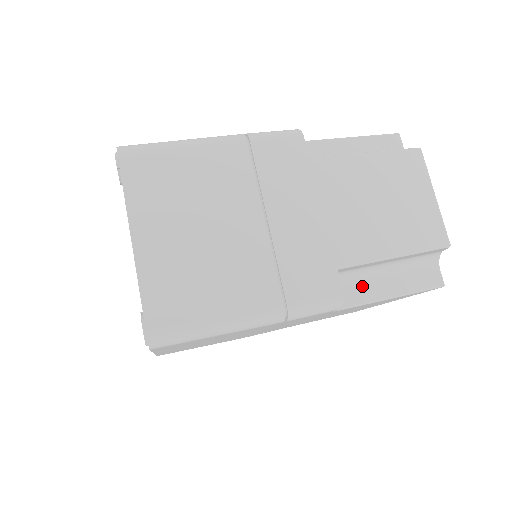
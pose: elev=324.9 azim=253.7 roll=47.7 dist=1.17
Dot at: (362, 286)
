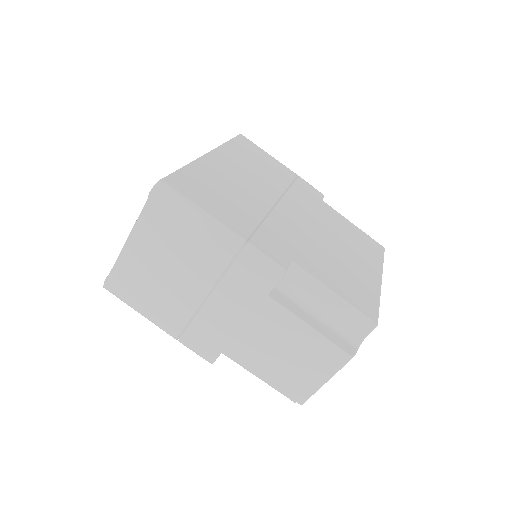
Dot at: occluded
